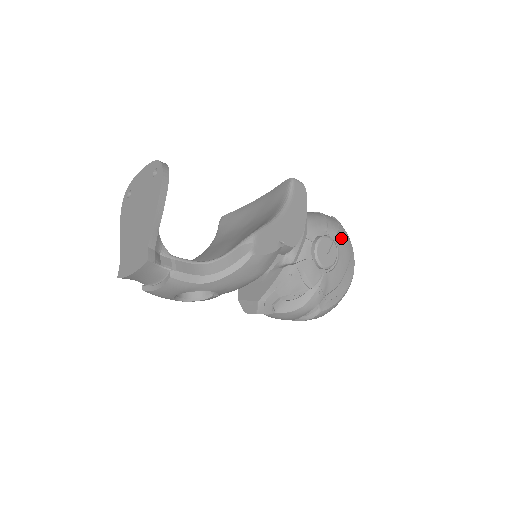
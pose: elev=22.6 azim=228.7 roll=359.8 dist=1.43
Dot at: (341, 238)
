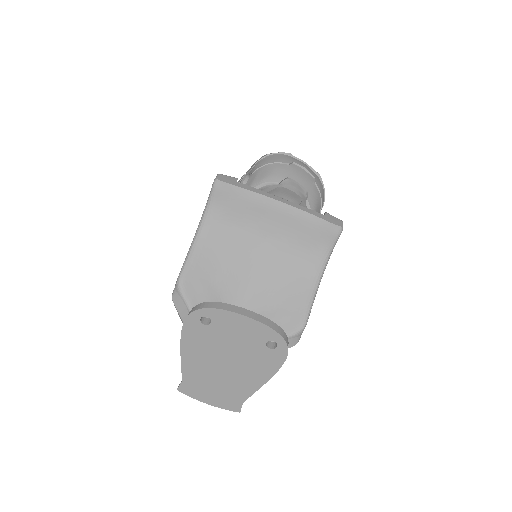
Dot at: occluded
